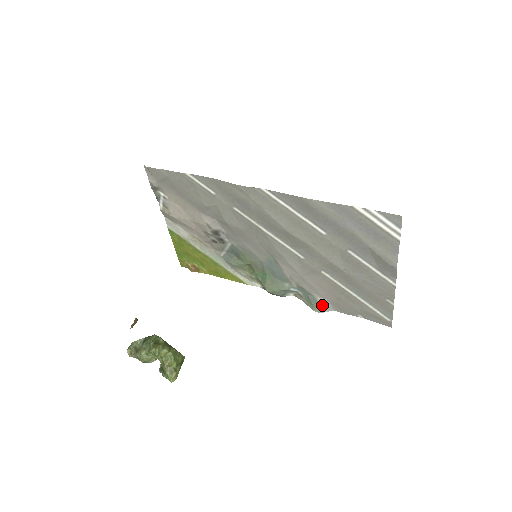
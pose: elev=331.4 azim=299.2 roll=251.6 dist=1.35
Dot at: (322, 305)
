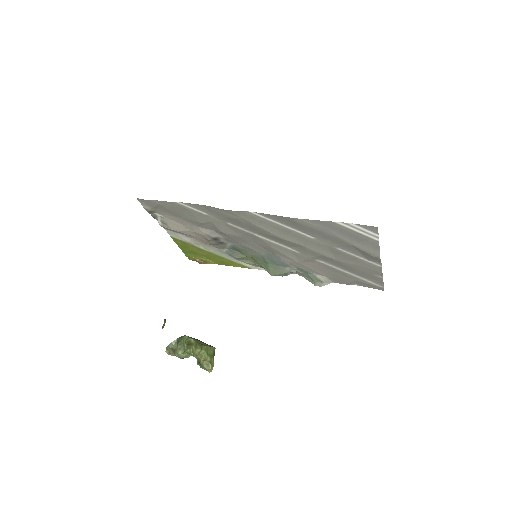
Dot at: (322, 280)
